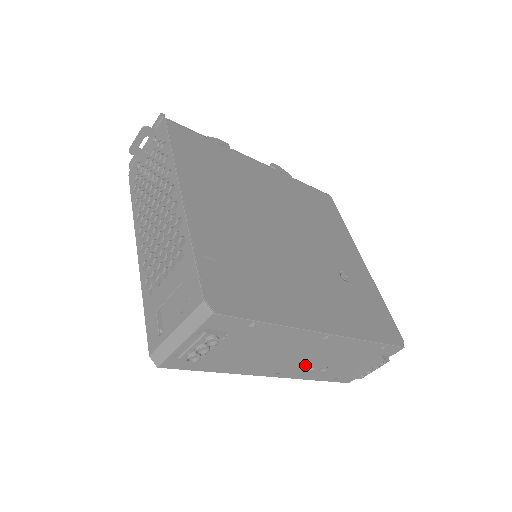
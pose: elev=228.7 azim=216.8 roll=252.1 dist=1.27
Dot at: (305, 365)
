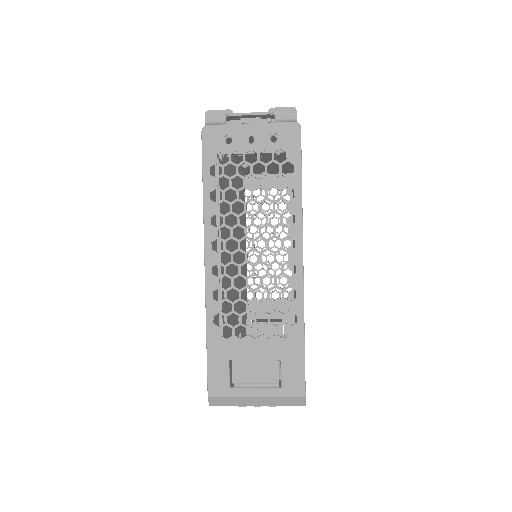
Dot at: occluded
